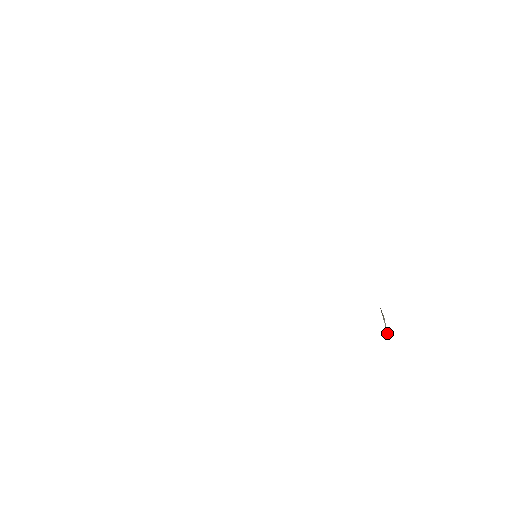
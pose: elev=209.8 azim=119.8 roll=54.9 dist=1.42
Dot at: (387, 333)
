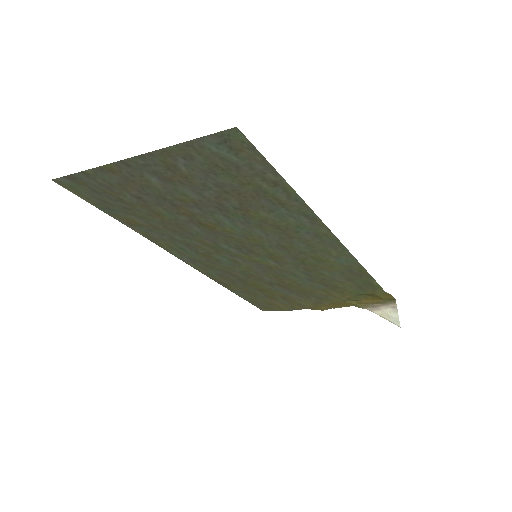
Dot at: (397, 322)
